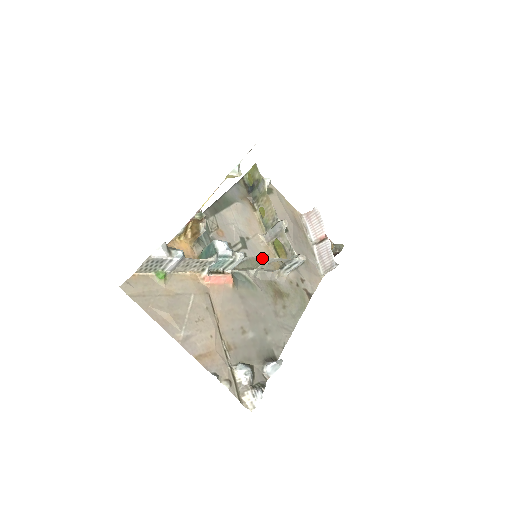
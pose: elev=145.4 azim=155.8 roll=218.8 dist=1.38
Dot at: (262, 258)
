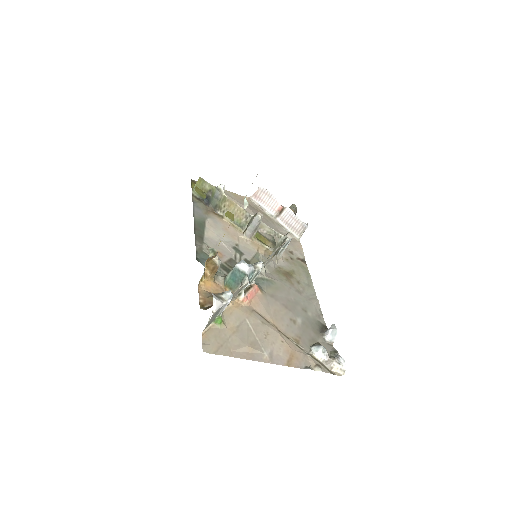
Dot at: (269, 256)
